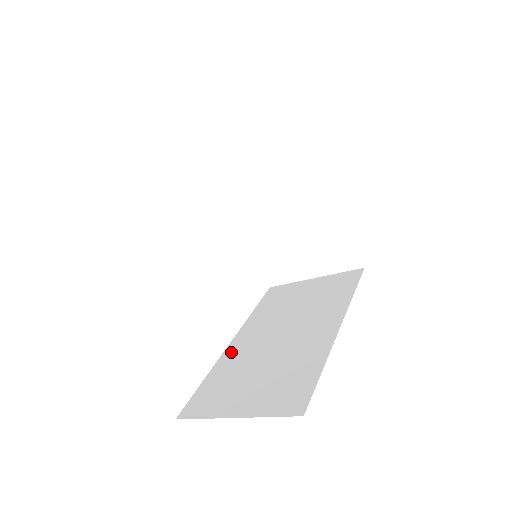
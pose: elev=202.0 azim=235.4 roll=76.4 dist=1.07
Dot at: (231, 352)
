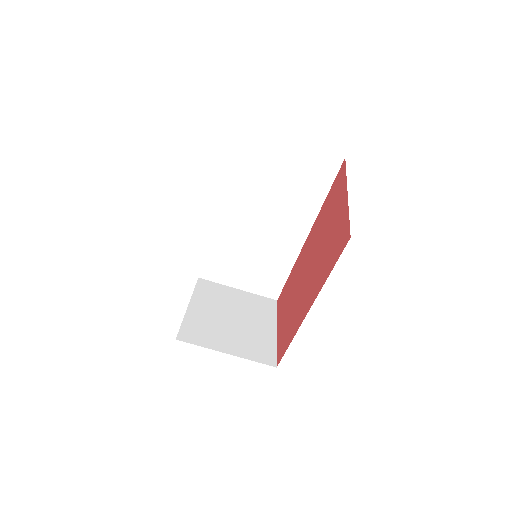
Dot at: occluded
